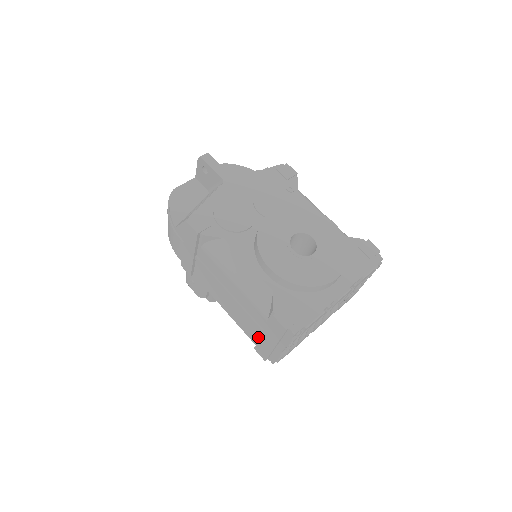
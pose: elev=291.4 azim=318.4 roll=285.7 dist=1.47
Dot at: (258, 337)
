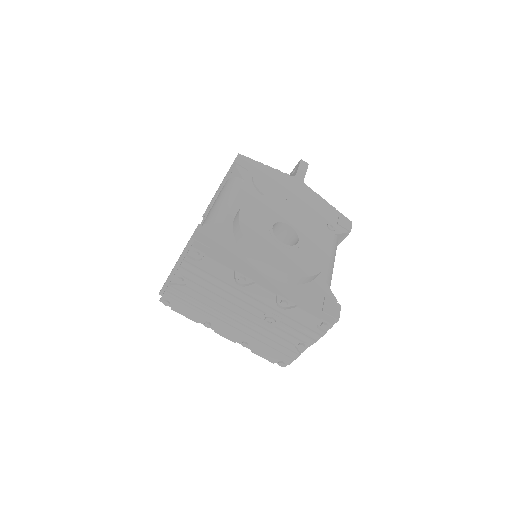
Dot at: occluded
